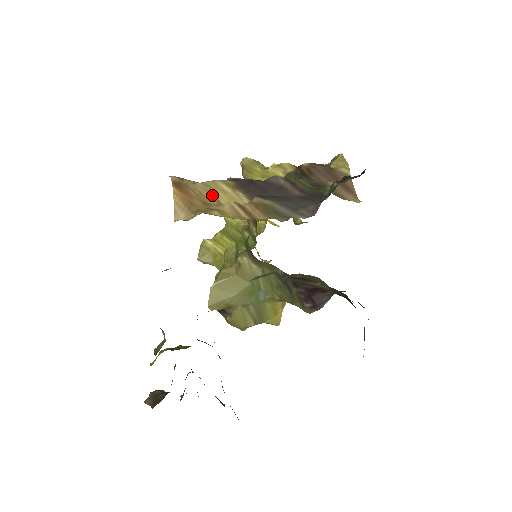
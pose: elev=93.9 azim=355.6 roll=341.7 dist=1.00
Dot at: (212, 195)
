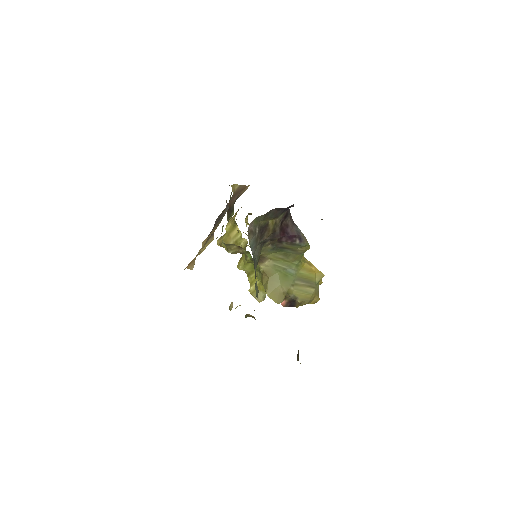
Dot at: (200, 253)
